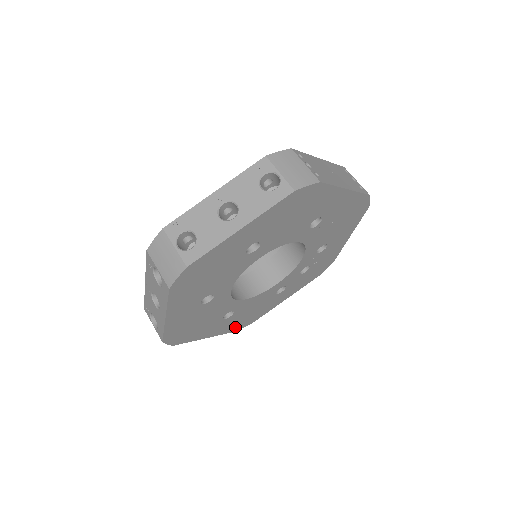
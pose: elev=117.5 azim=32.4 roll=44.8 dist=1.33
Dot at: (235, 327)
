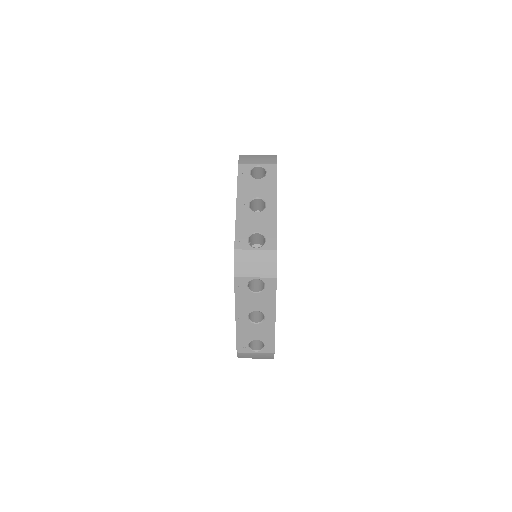
Dot at: occluded
